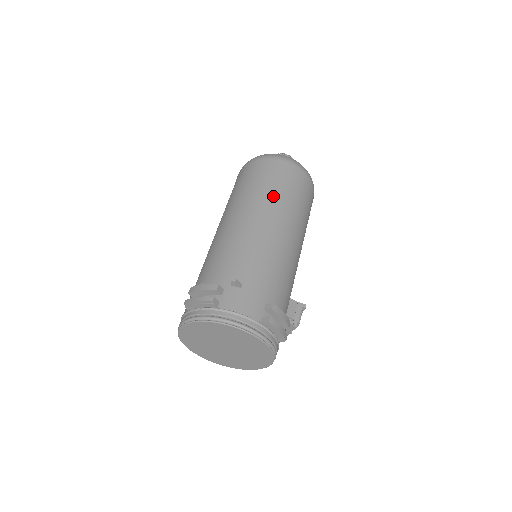
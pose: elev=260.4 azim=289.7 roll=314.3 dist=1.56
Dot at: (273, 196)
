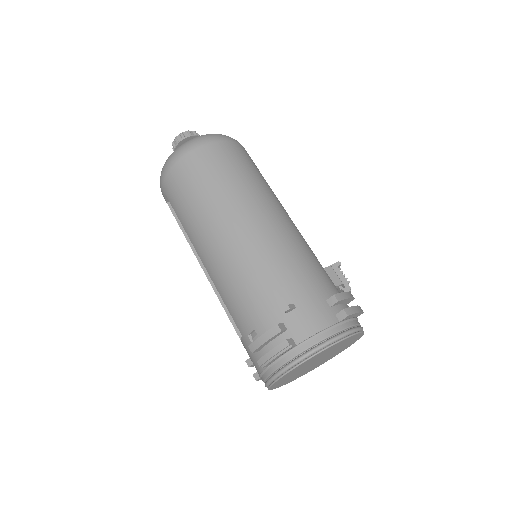
Dot at: (229, 192)
